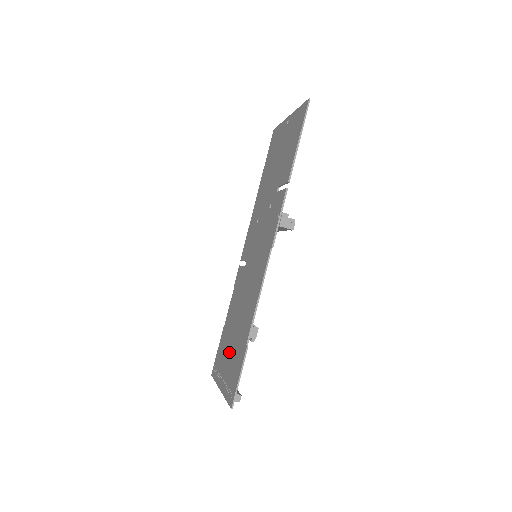
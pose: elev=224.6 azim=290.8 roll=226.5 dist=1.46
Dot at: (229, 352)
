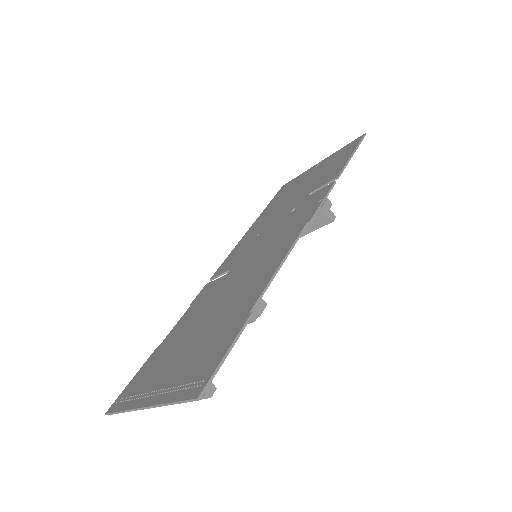
Dot at: (181, 353)
